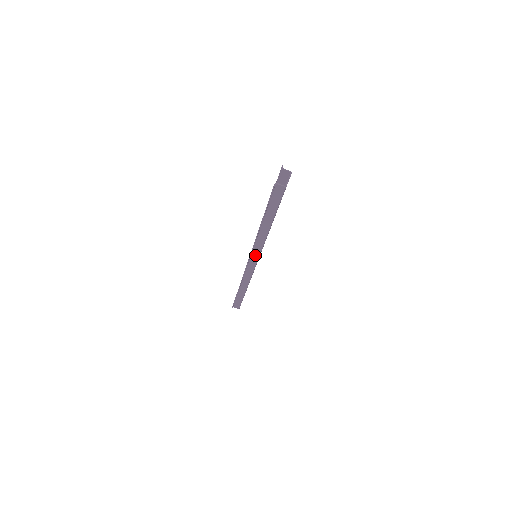
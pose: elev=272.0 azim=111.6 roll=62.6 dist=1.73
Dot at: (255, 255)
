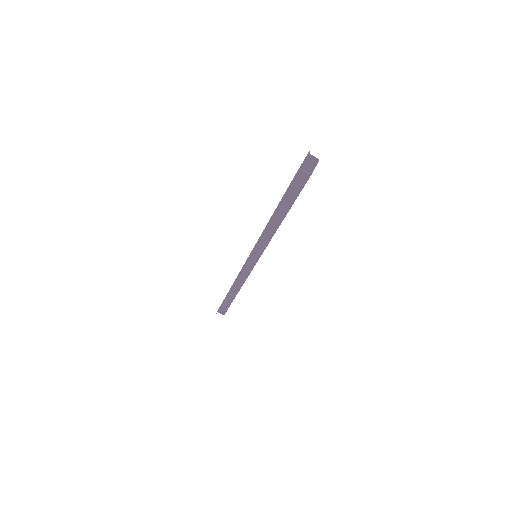
Dot at: (256, 254)
